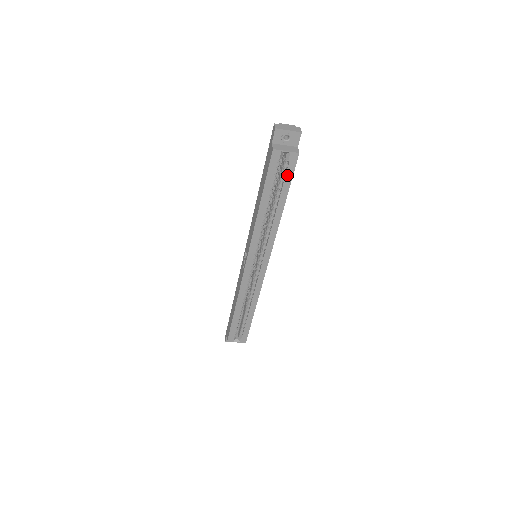
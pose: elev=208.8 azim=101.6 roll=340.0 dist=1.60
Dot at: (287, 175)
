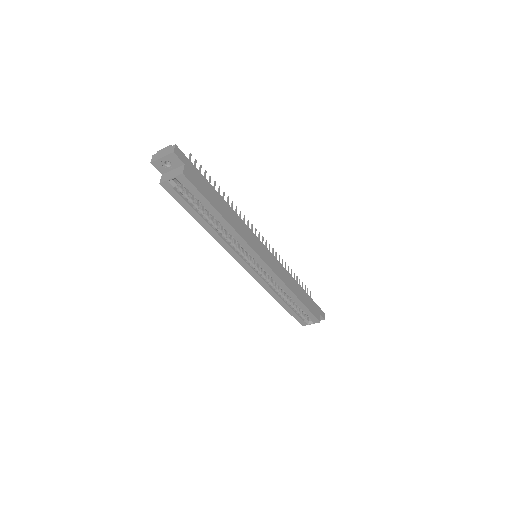
Dot at: (195, 194)
